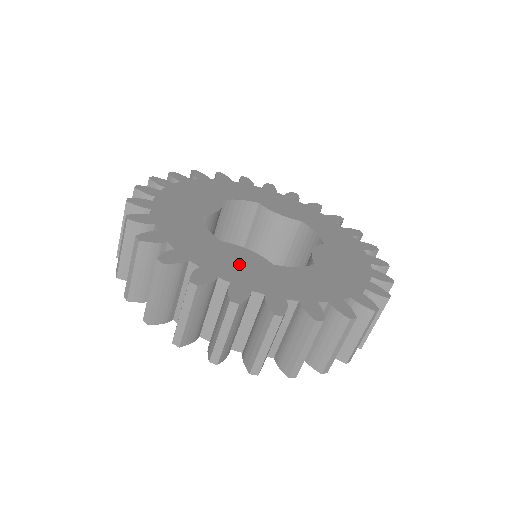
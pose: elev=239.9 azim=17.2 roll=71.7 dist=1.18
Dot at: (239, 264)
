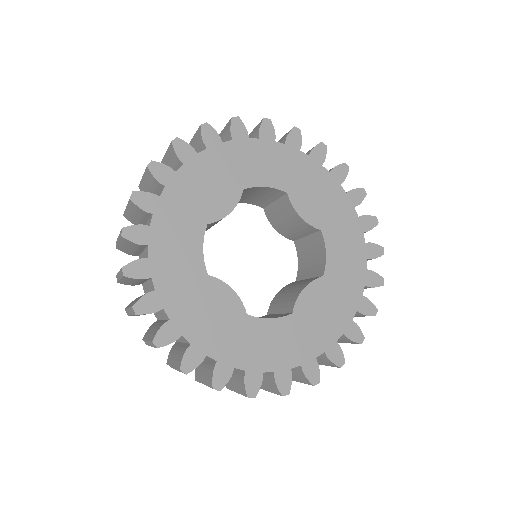
Dot at: (211, 314)
